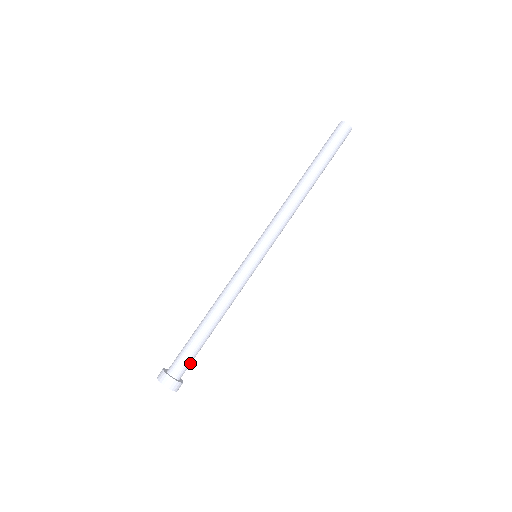
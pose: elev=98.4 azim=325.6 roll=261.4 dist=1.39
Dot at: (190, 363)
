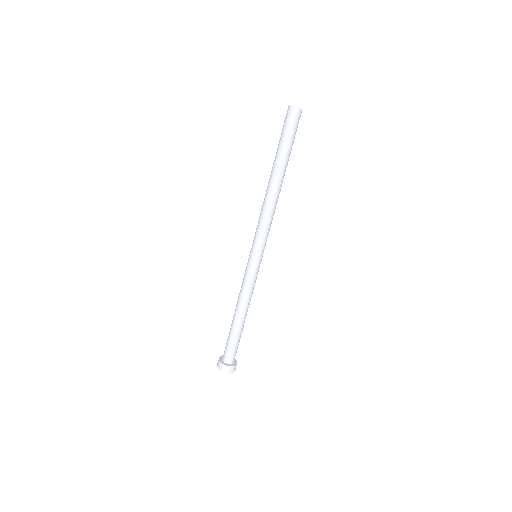
Dot at: (234, 351)
